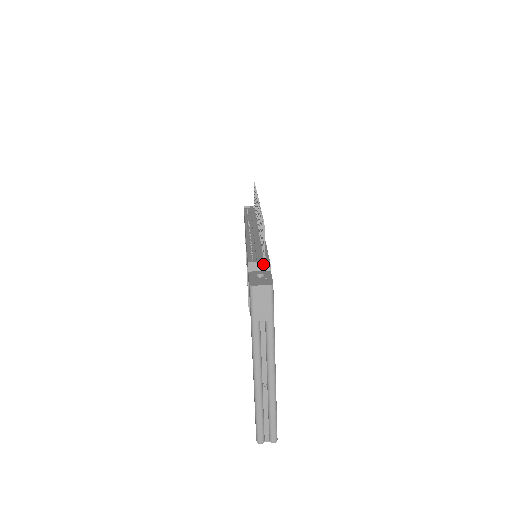
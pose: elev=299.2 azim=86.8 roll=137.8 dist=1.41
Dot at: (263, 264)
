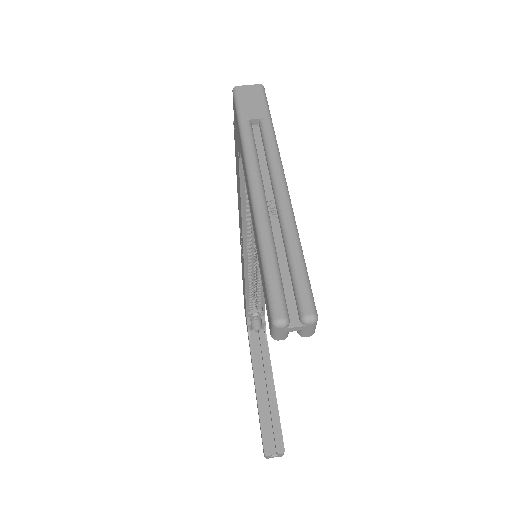
Dot at: occluded
